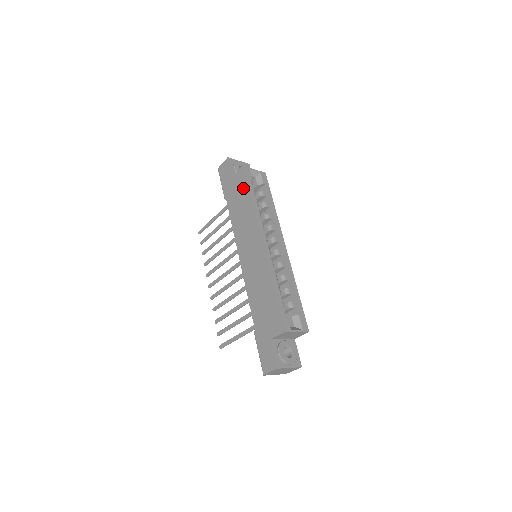
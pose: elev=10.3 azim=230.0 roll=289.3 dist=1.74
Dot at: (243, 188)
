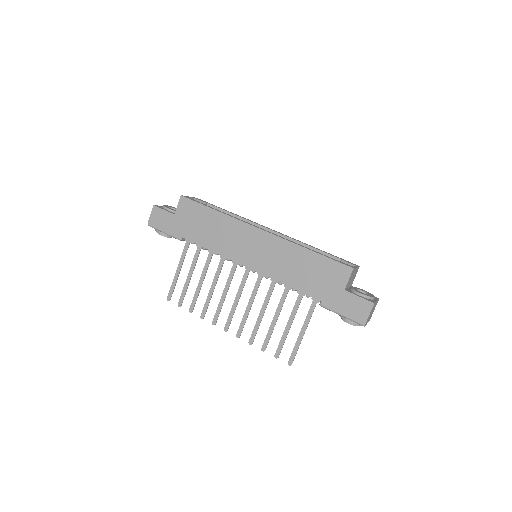
Dot at: (197, 211)
